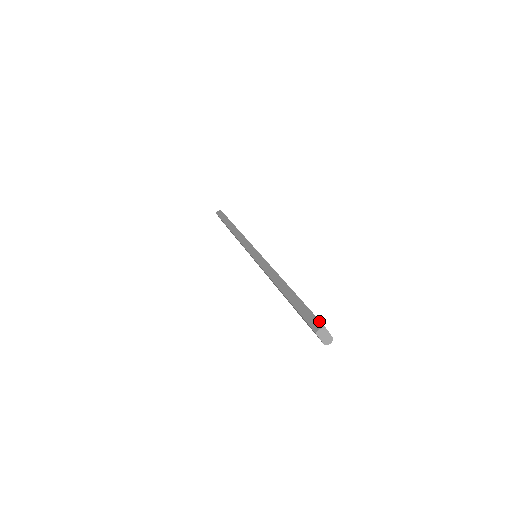
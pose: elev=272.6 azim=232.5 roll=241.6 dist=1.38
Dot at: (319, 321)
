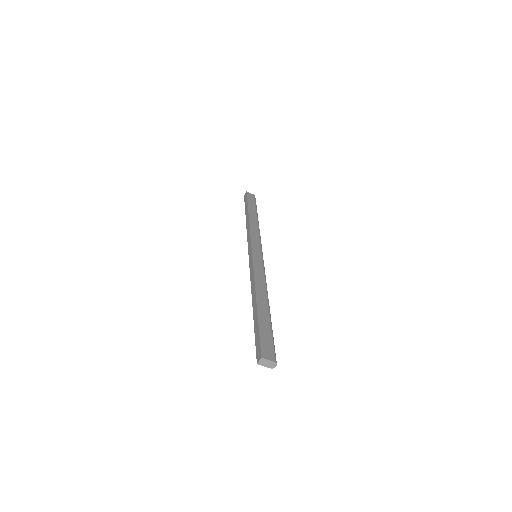
Dot at: (260, 352)
